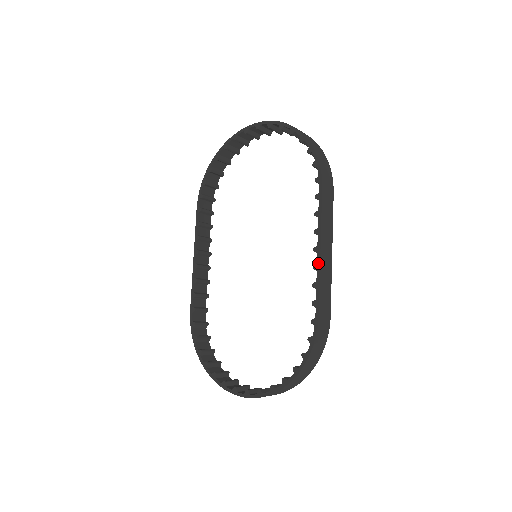
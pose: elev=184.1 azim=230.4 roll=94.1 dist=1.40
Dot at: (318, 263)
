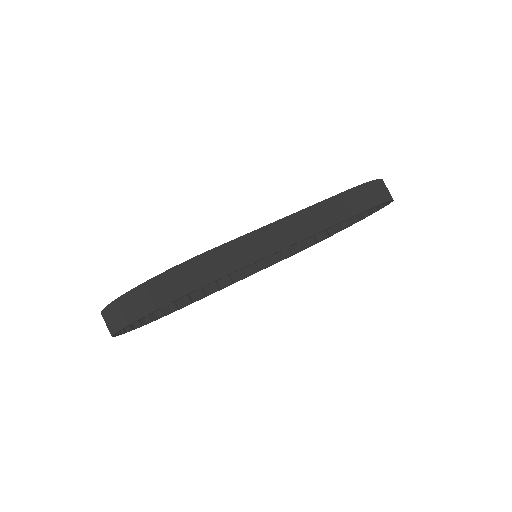
Dot at: (269, 224)
